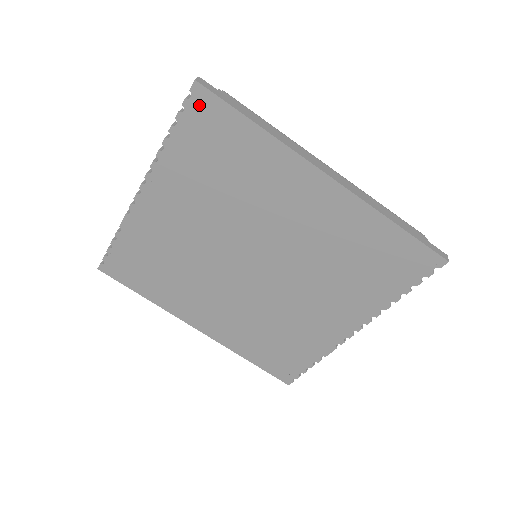
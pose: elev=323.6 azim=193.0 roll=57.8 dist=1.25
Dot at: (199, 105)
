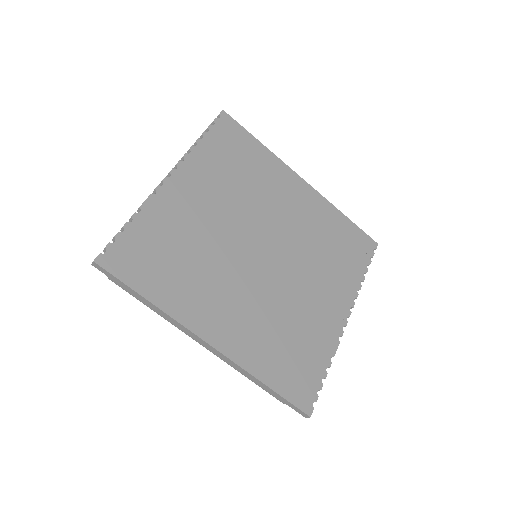
Dot at: (225, 124)
